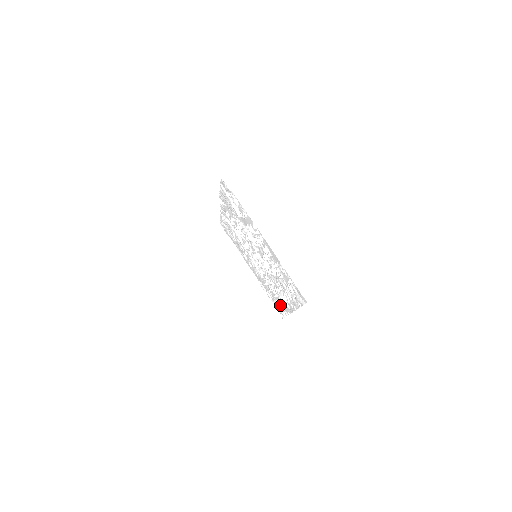
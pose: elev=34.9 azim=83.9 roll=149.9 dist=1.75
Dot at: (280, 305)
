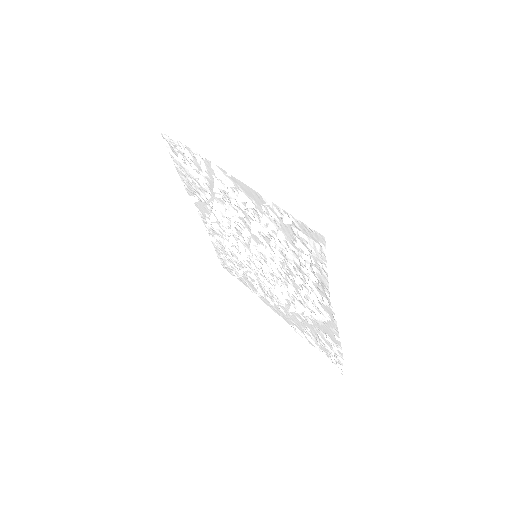
Dot at: (325, 339)
